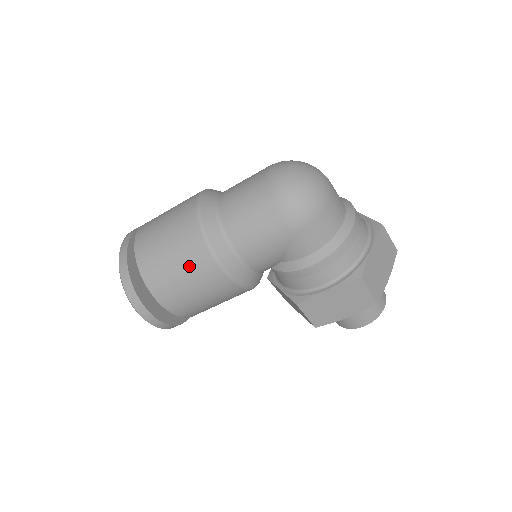
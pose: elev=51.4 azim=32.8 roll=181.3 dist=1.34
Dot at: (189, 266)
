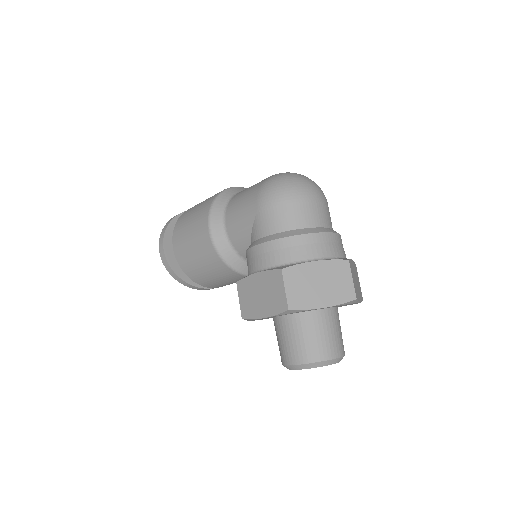
Dot at: (197, 216)
